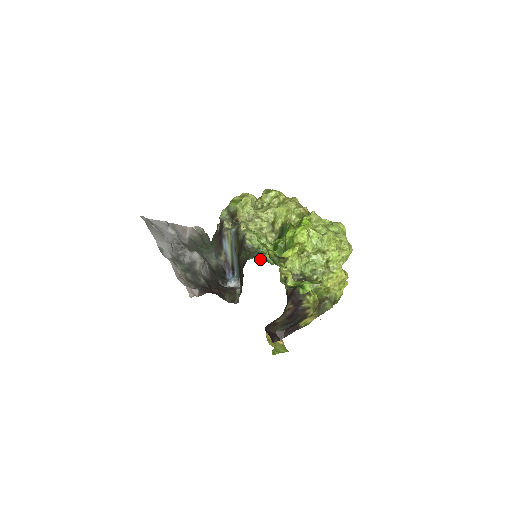
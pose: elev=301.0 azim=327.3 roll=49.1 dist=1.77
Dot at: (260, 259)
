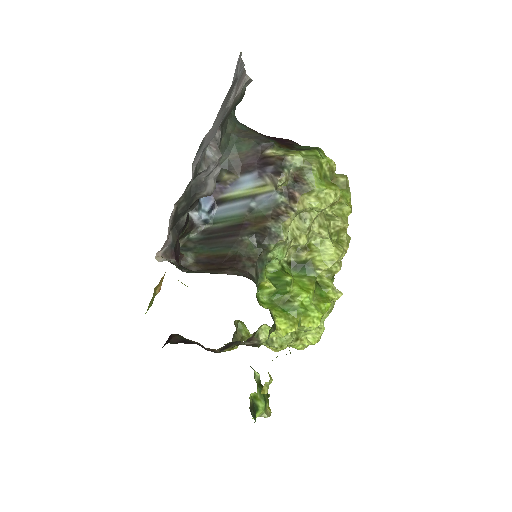
Dot at: (257, 282)
